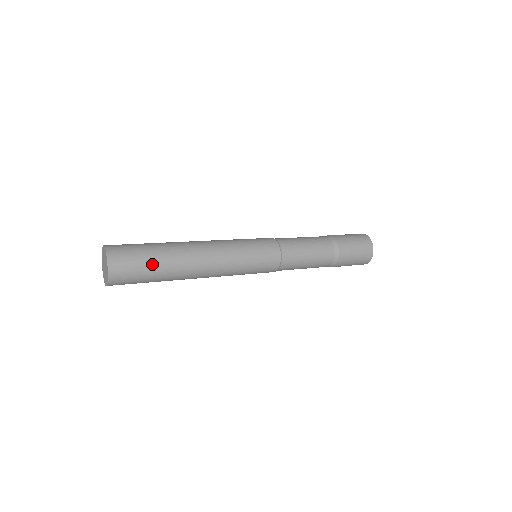
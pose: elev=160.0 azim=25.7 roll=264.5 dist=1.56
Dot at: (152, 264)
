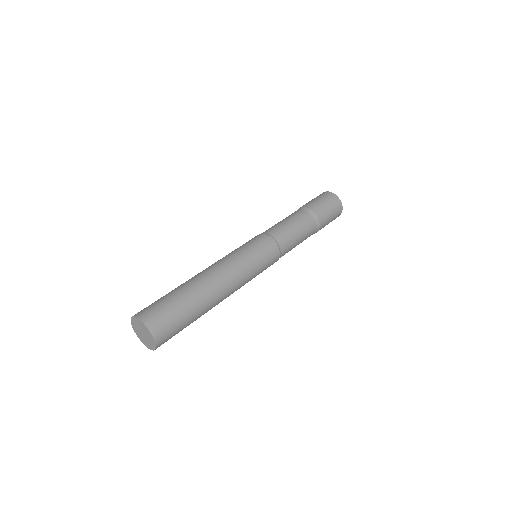
Dot at: (187, 316)
